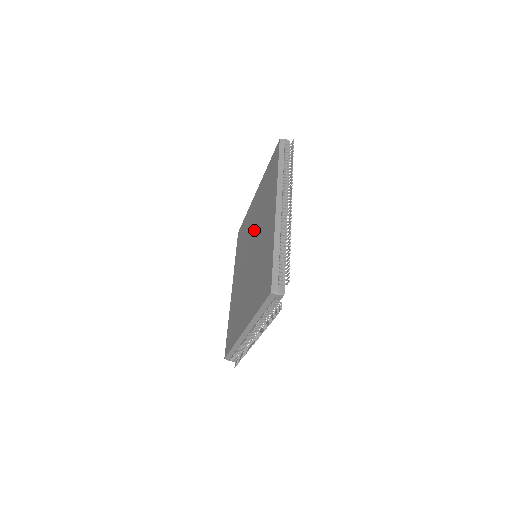
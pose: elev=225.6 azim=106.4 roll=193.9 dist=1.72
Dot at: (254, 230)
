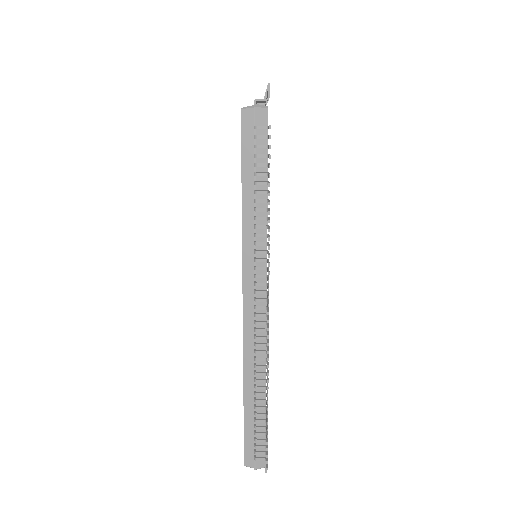
Dot at: occluded
